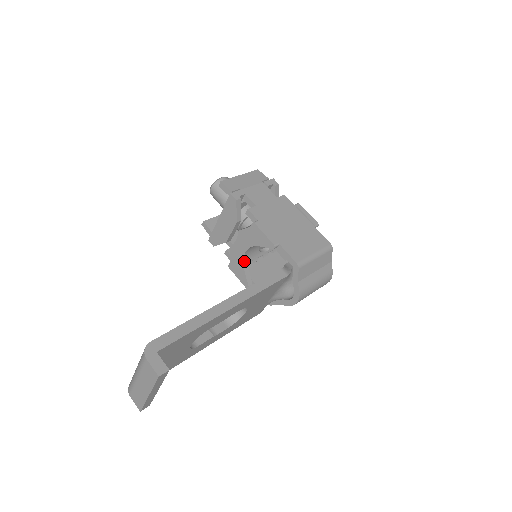
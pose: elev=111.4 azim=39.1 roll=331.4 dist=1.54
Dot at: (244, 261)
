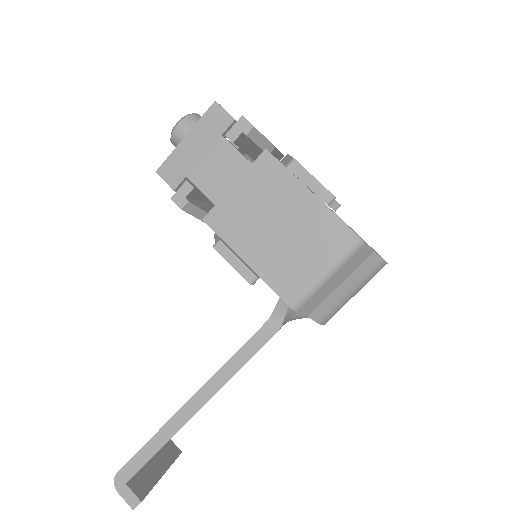
Dot at: occluded
